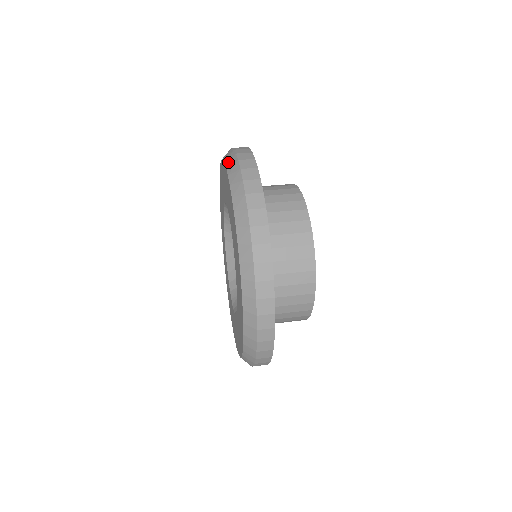
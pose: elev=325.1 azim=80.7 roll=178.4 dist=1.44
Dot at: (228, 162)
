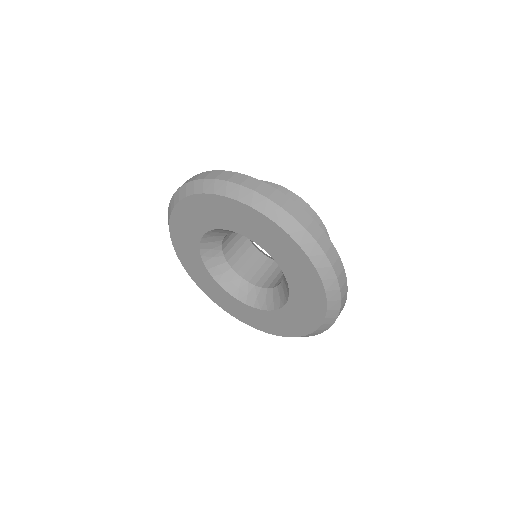
Dot at: (308, 249)
